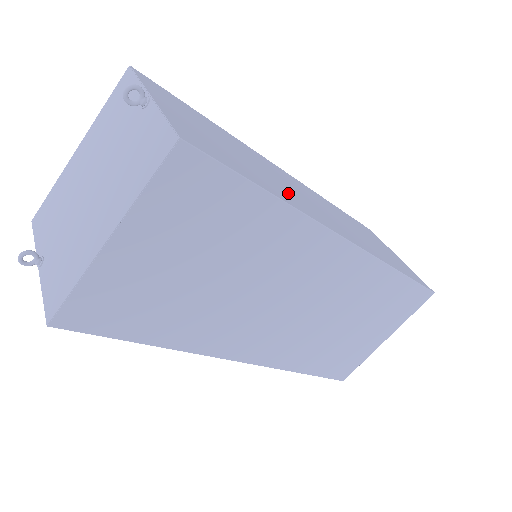
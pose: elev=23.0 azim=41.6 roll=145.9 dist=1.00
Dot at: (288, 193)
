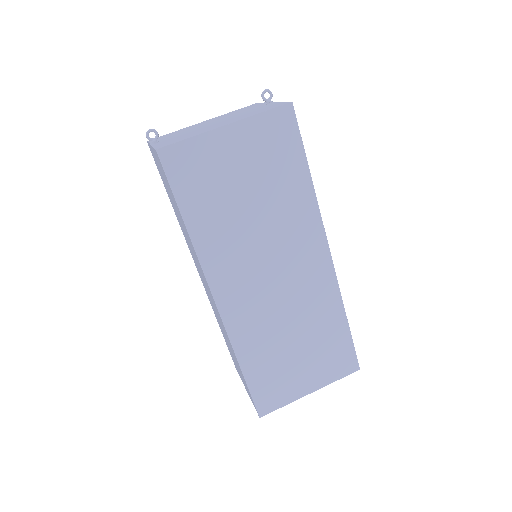
Dot at: occluded
